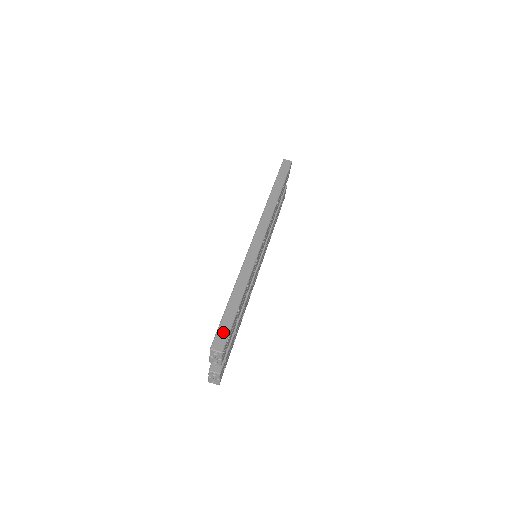
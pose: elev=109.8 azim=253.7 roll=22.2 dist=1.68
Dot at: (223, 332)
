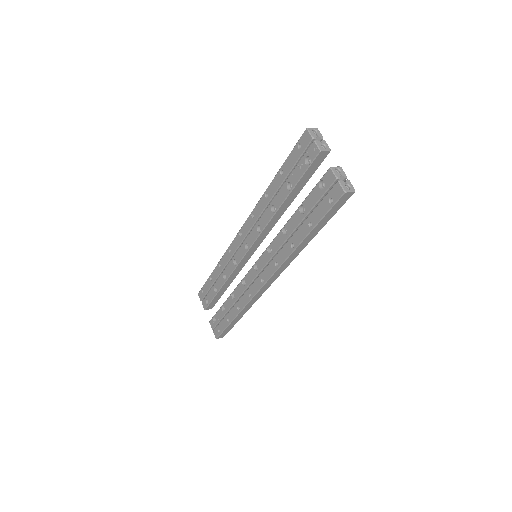
Dot at: (300, 145)
